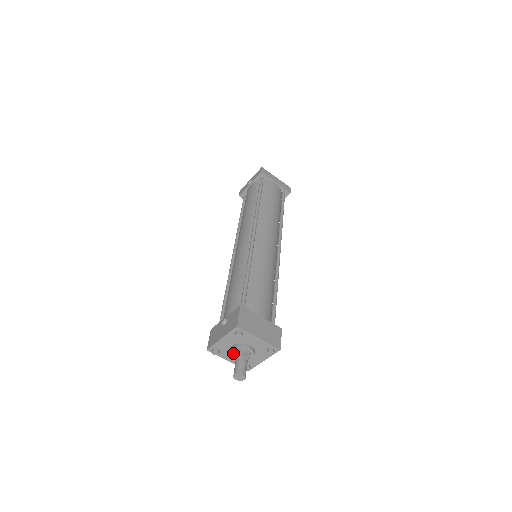
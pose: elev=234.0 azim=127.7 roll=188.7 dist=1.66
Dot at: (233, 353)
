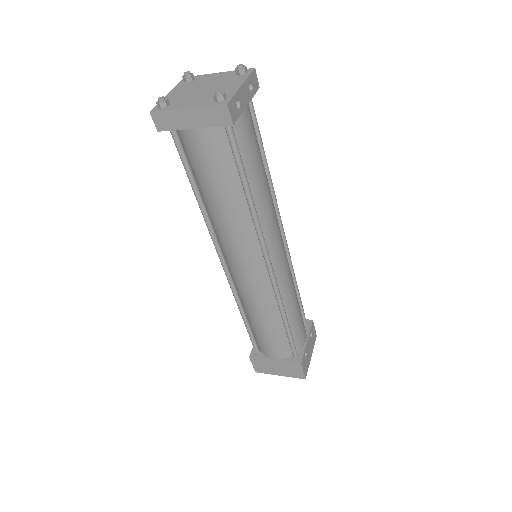
Dot at: occluded
